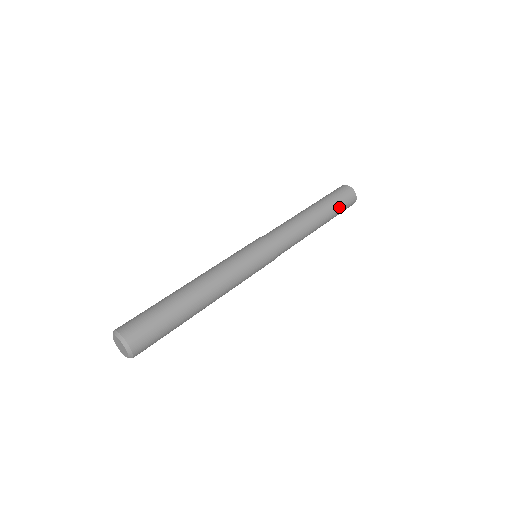
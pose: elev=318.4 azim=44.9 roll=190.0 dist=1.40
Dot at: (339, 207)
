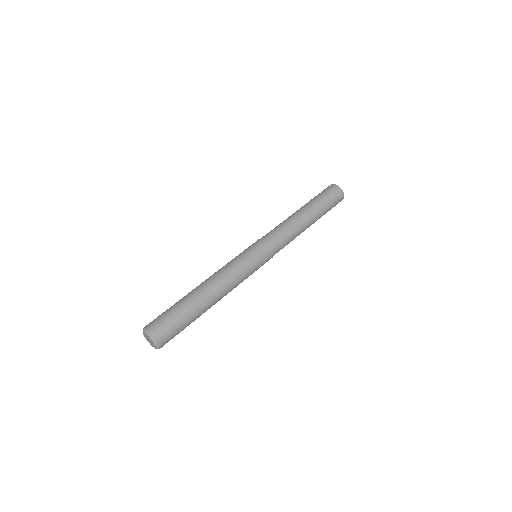
Dot at: occluded
